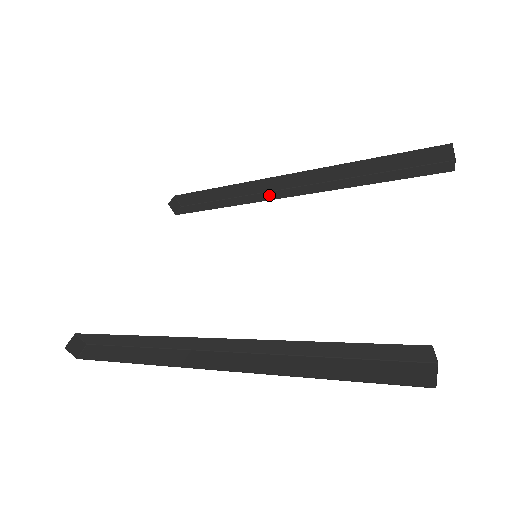
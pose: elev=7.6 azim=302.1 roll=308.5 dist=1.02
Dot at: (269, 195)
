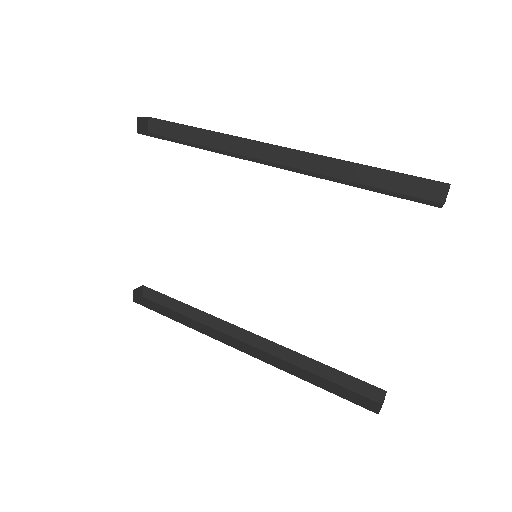
Dot at: (249, 147)
